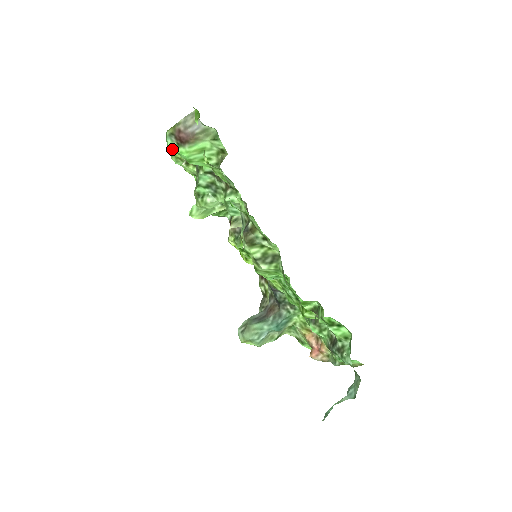
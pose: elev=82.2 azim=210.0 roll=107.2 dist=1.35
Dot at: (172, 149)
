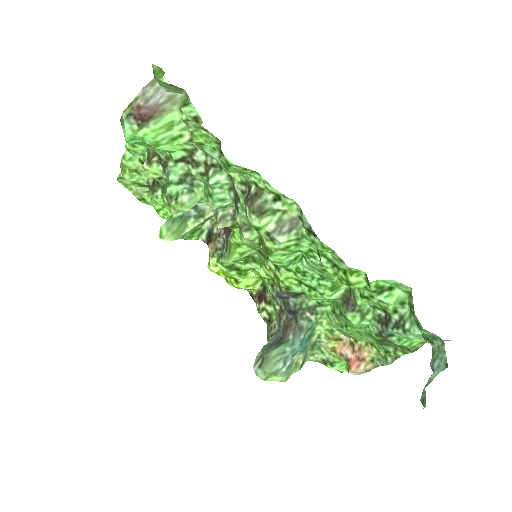
Dot at: (132, 135)
